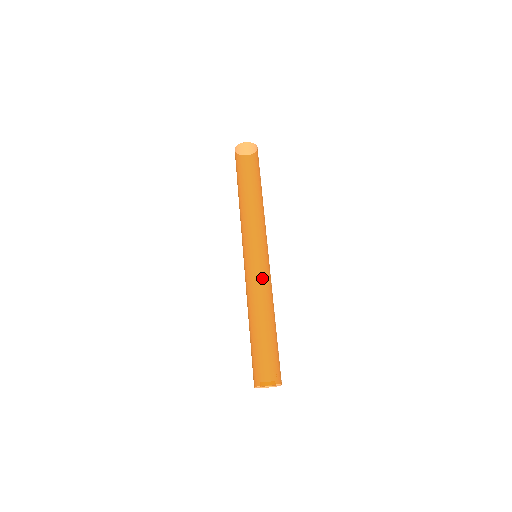
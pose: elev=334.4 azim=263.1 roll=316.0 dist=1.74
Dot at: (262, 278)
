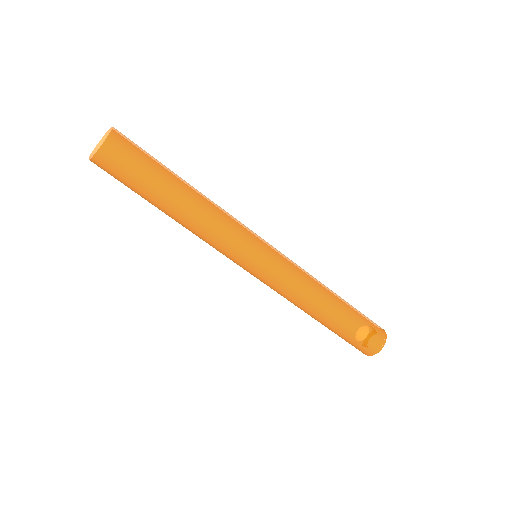
Dot at: (295, 272)
